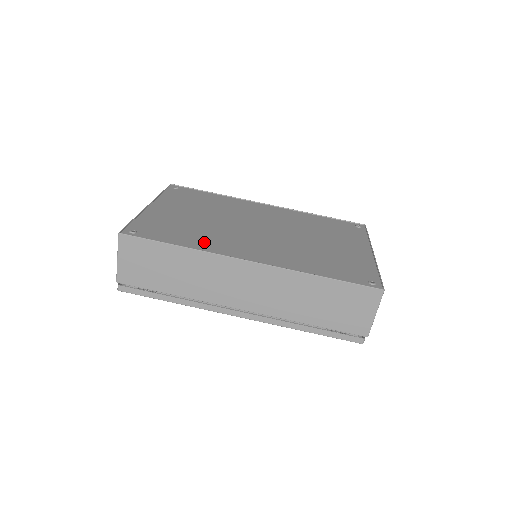
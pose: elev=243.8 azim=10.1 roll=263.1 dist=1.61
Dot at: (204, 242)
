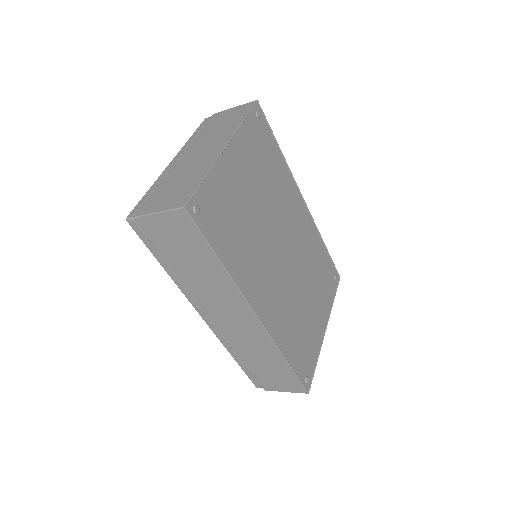
Dot at: (241, 262)
